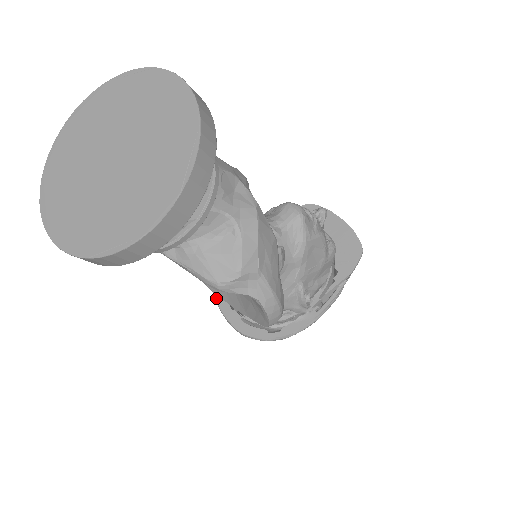
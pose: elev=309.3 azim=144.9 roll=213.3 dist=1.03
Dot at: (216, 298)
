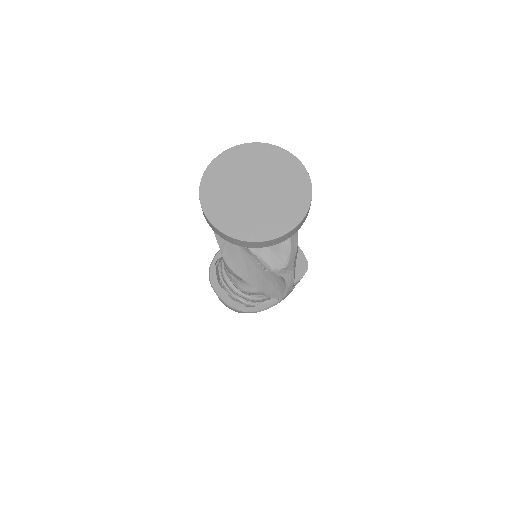
Dot at: (210, 278)
